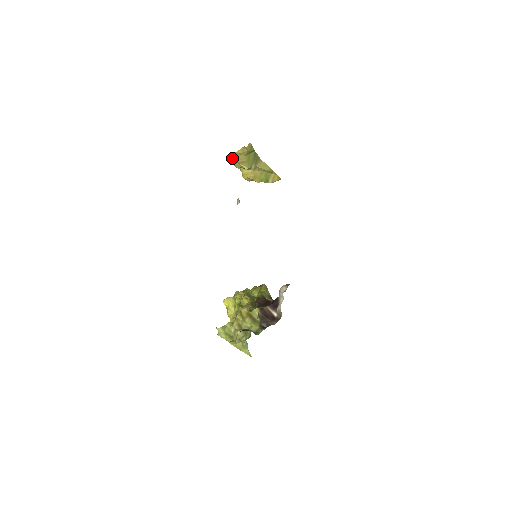
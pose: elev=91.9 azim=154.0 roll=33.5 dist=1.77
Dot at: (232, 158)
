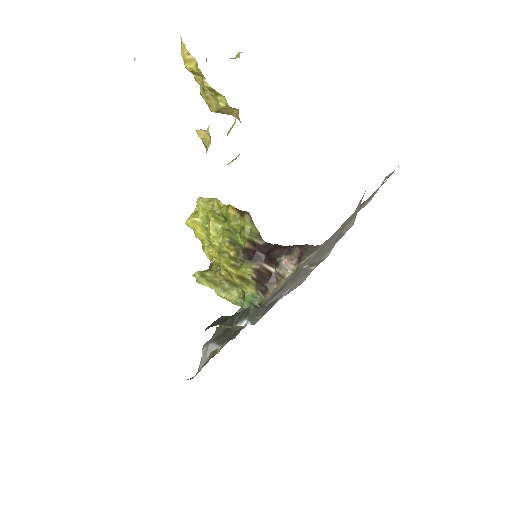
Dot at: occluded
